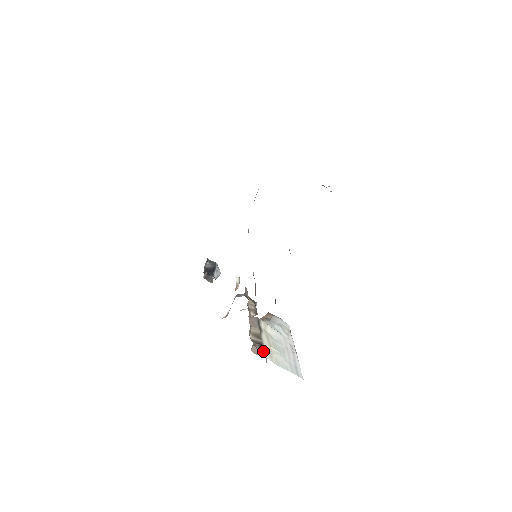
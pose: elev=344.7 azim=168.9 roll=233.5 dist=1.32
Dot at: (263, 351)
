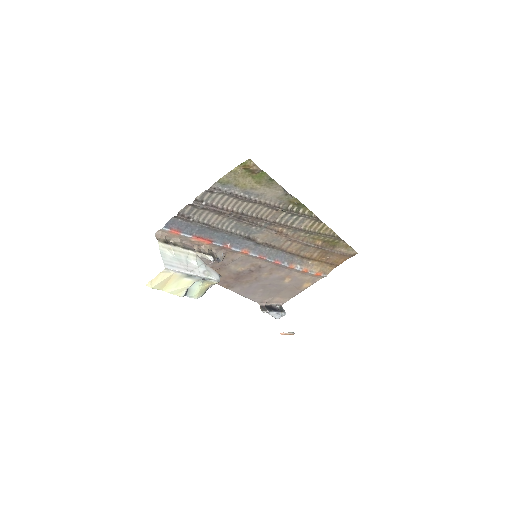
Dot at: (162, 241)
